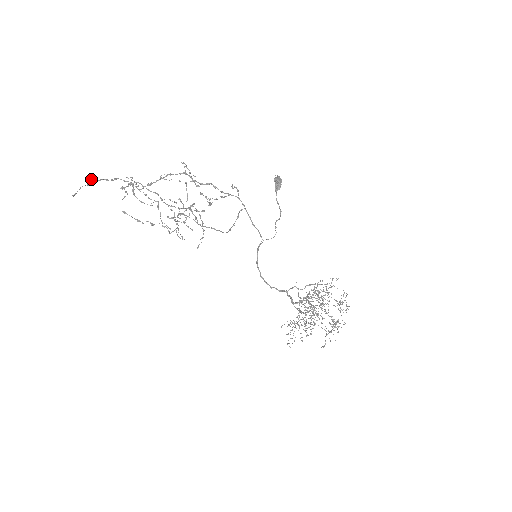
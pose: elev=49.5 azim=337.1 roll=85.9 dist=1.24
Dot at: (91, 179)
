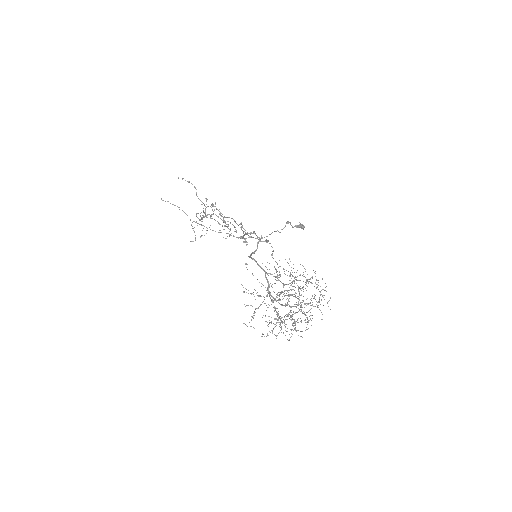
Dot at: (178, 207)
